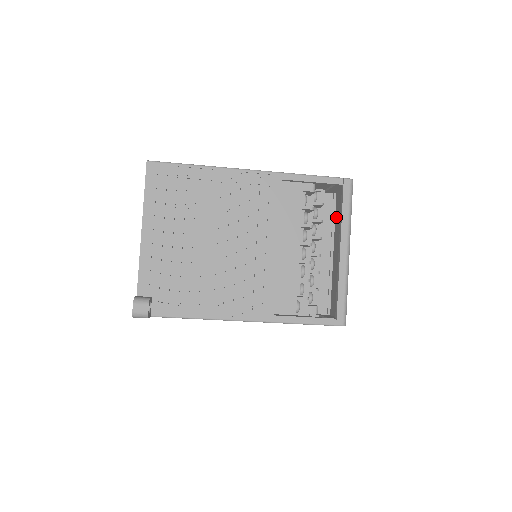
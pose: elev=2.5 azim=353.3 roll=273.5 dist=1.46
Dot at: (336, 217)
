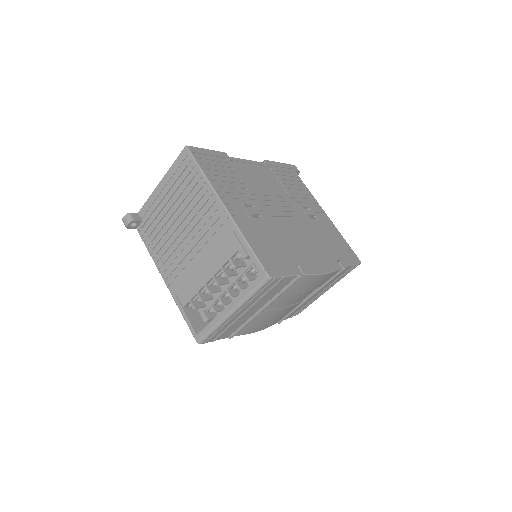
Dot at: occluded
